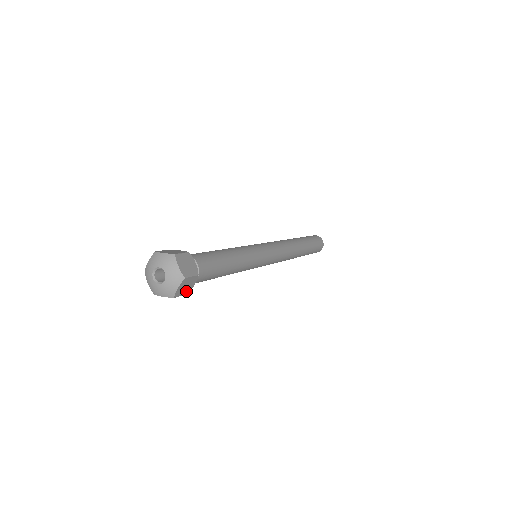
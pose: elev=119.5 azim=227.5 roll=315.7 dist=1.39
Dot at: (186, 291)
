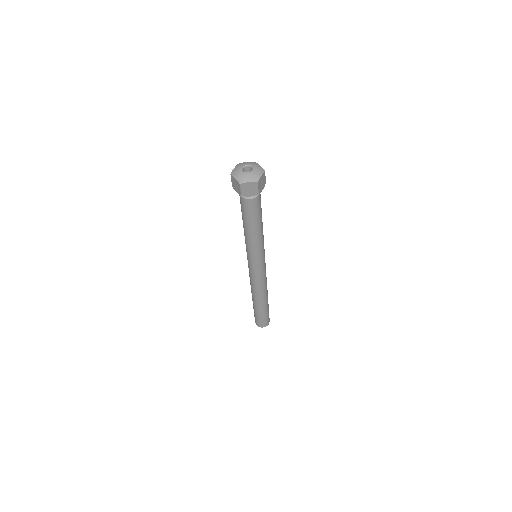
Dot at: (244, 192)
